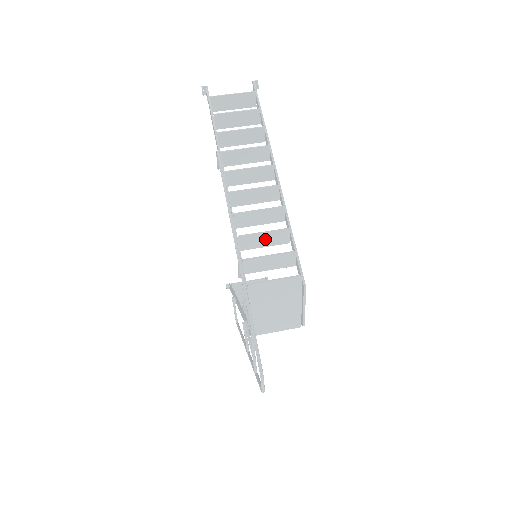
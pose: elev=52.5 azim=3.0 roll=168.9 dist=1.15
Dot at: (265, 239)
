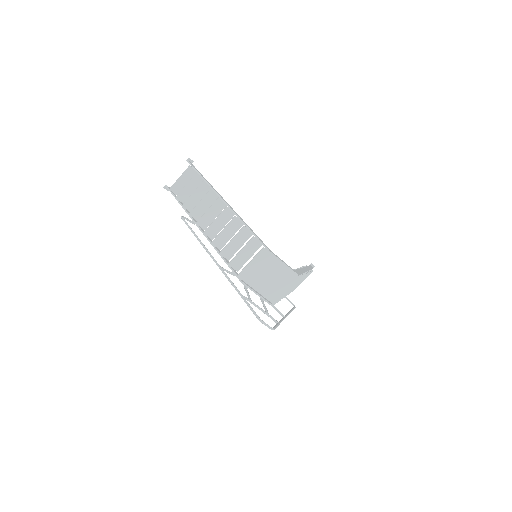
Dot at: (236, 243)
